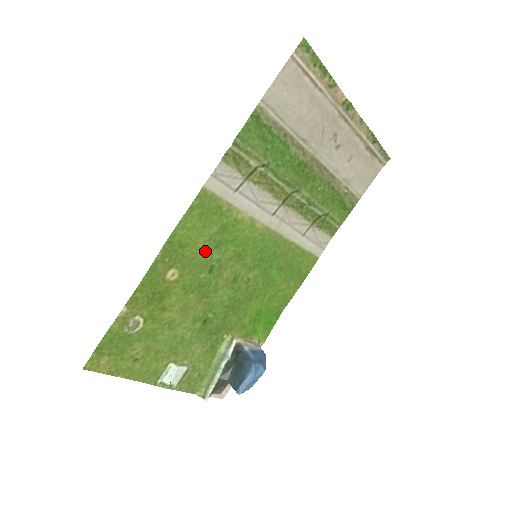
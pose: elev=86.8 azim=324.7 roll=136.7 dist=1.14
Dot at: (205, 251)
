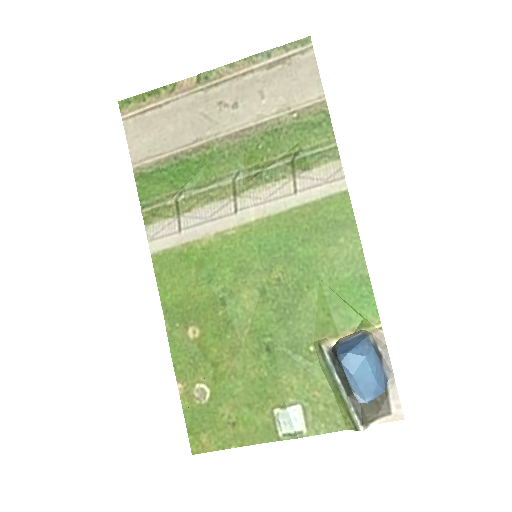
Dot at: (202, 293)
